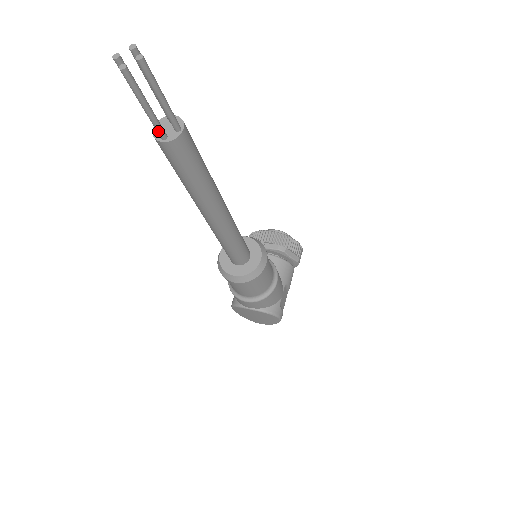
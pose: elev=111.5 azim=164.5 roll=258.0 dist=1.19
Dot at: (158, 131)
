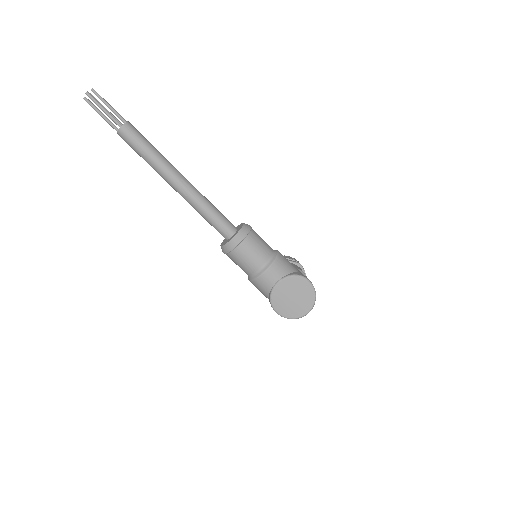
Dot at: (116, 122)
